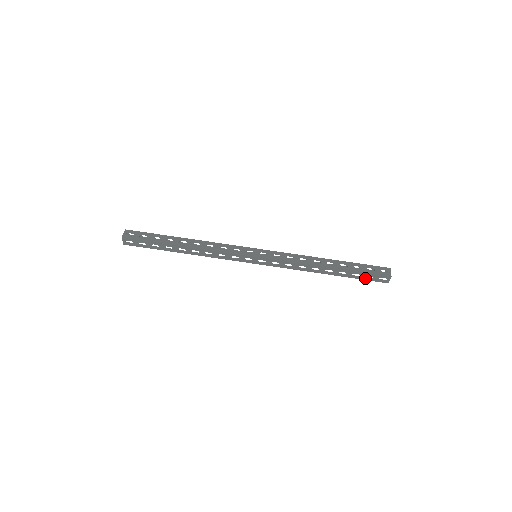
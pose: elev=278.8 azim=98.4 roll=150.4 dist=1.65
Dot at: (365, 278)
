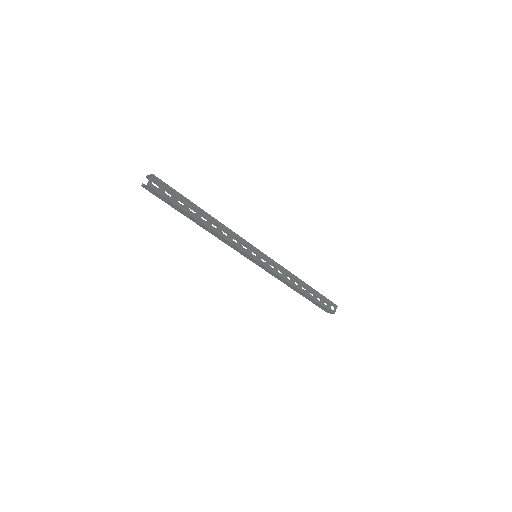
Dot at: (317, 305)
